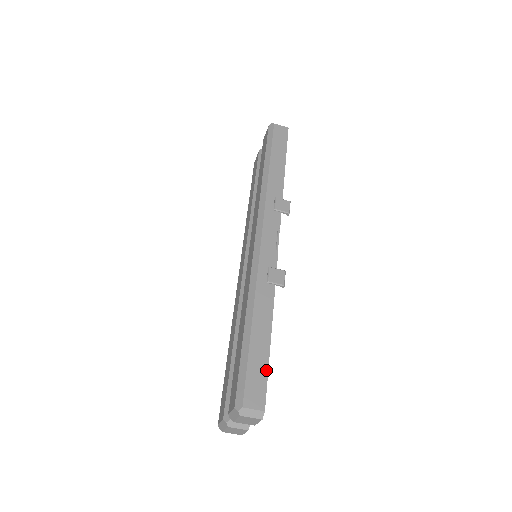
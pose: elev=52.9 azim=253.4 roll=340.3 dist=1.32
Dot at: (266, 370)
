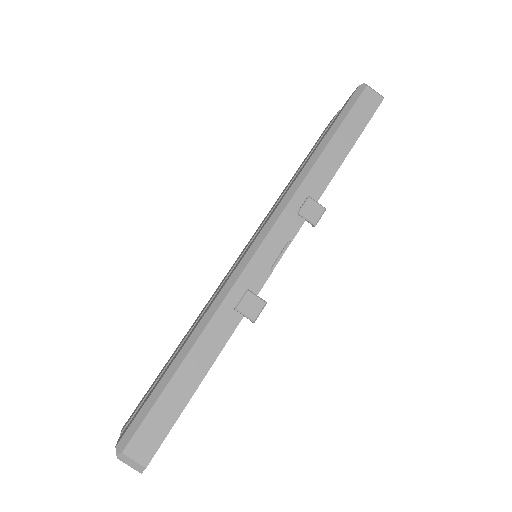
Dot at: (174, 420)
